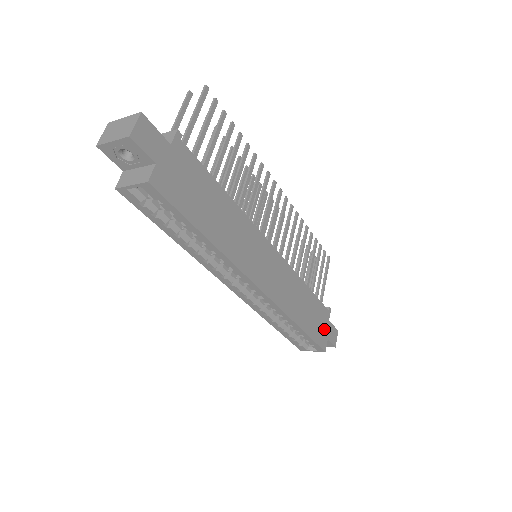
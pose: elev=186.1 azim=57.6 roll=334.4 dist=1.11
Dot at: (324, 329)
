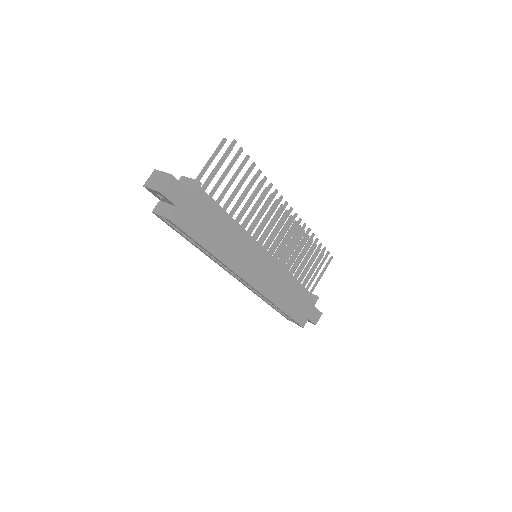
Dot at: (307, 312)
